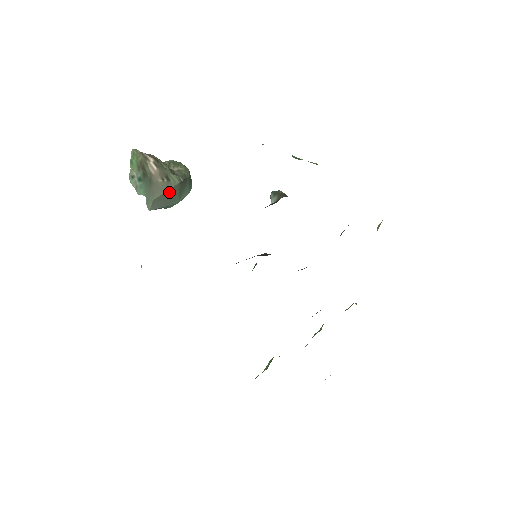
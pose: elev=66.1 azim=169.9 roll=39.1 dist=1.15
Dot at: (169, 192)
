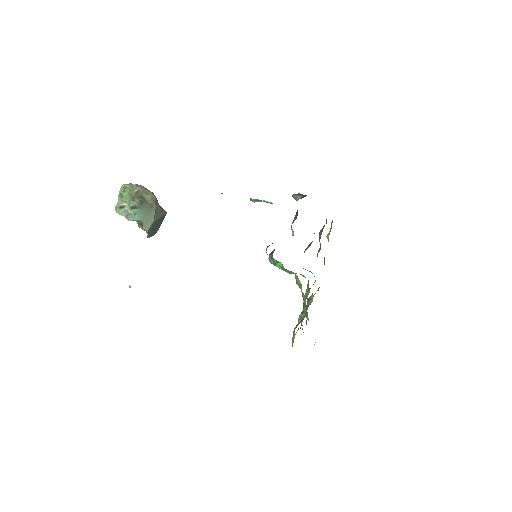
Dot at: (160, 219)
